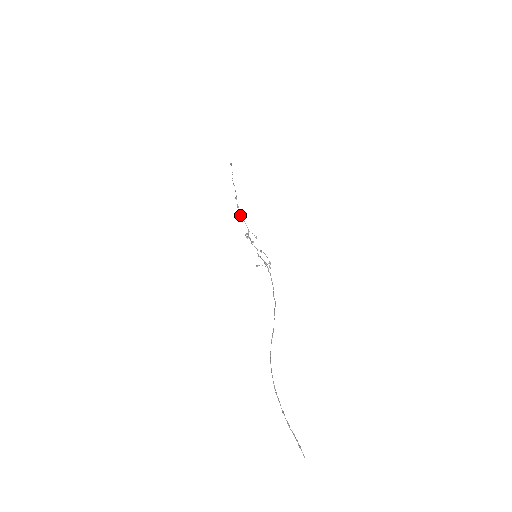
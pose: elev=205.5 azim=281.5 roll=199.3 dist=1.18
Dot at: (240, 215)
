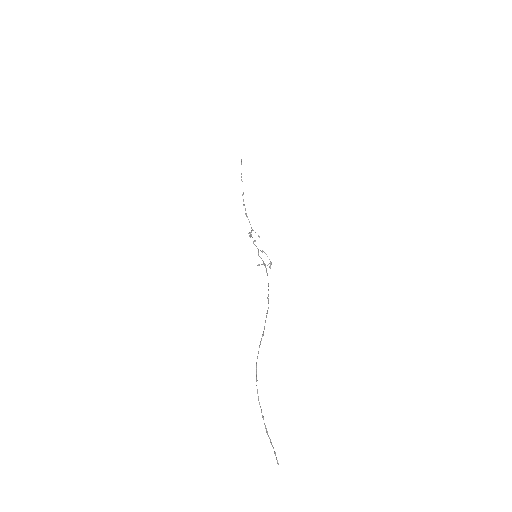
Dot at: (245, 213)
